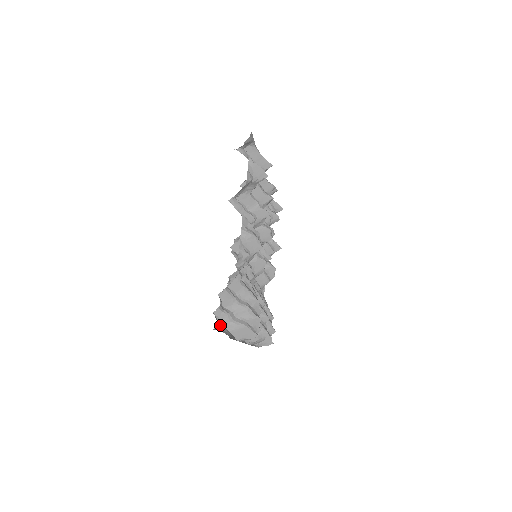
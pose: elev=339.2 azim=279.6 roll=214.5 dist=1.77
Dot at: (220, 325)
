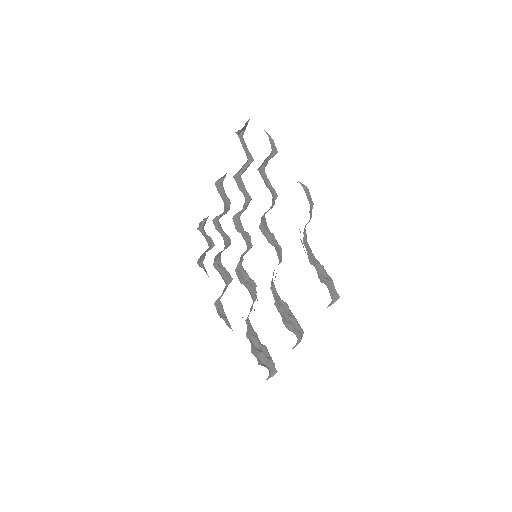
Dot at: occluded
